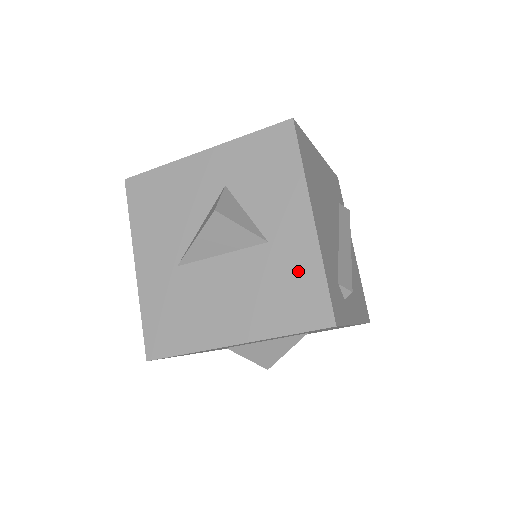
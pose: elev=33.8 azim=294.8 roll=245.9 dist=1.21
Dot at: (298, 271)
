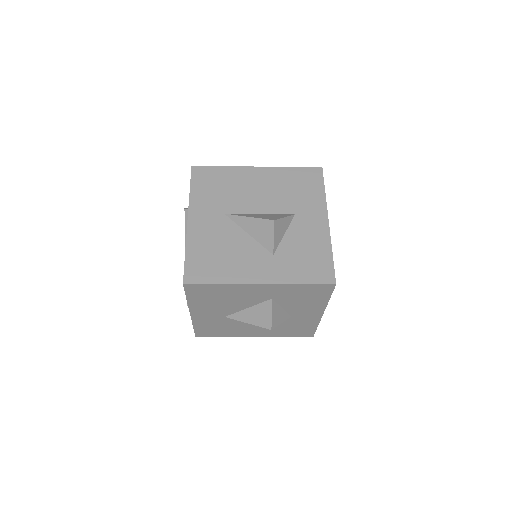
Dot at: (304, 325)
